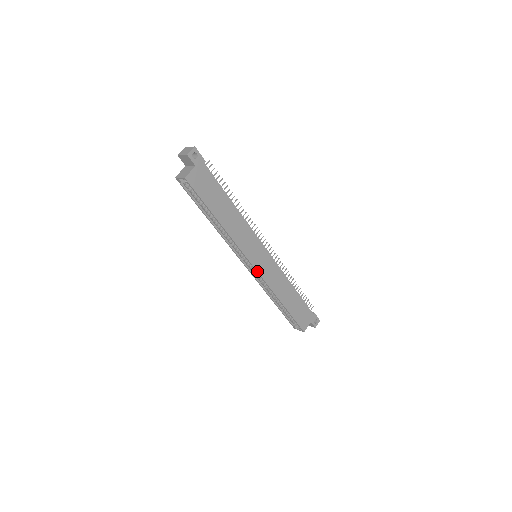
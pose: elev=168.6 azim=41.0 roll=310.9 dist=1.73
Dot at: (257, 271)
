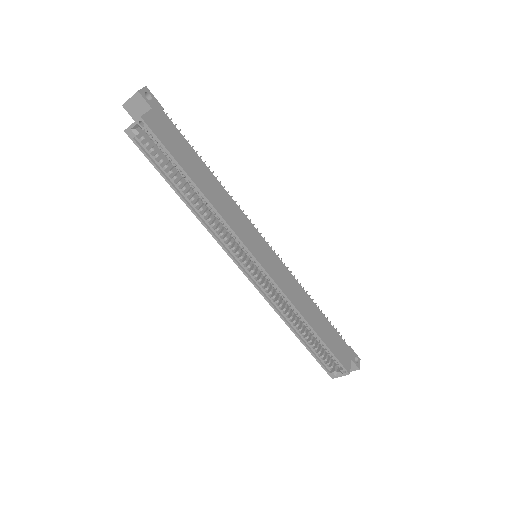
Dot at: (265, 271)
